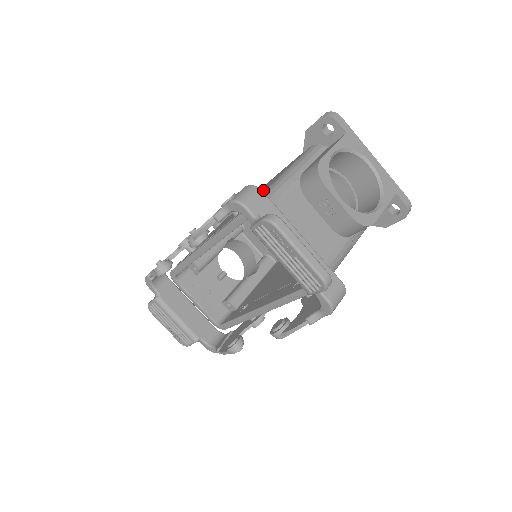
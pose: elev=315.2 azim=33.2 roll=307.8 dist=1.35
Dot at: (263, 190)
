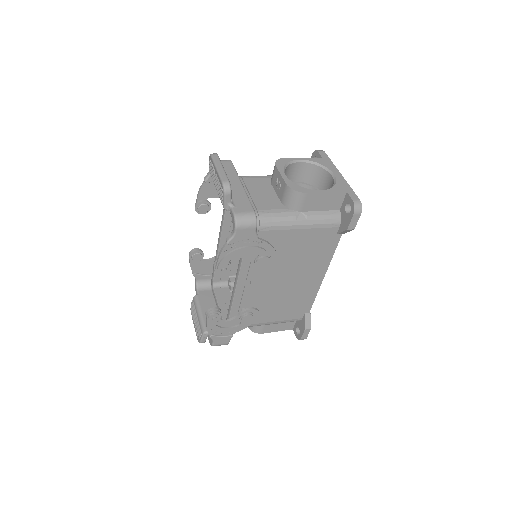
Dot at: occluded
